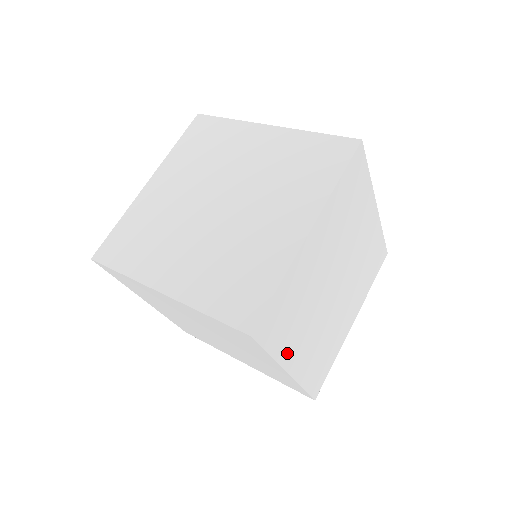
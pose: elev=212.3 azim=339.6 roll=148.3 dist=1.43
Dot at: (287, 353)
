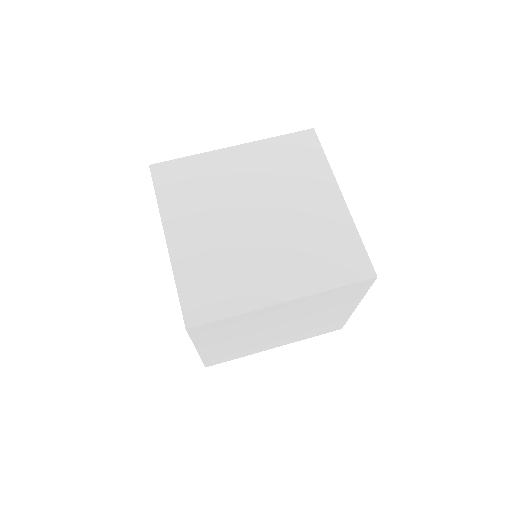
Dot at: (206, 343)
